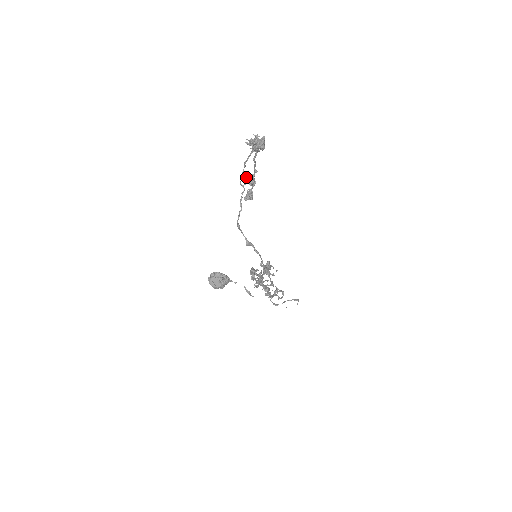
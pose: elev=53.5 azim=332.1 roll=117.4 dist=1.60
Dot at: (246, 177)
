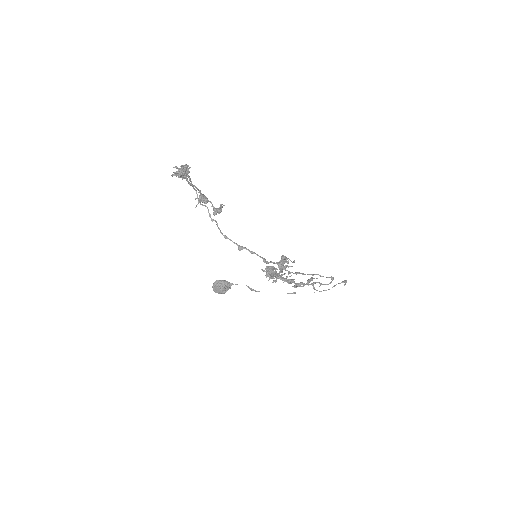
Dot at: (195, 199)
